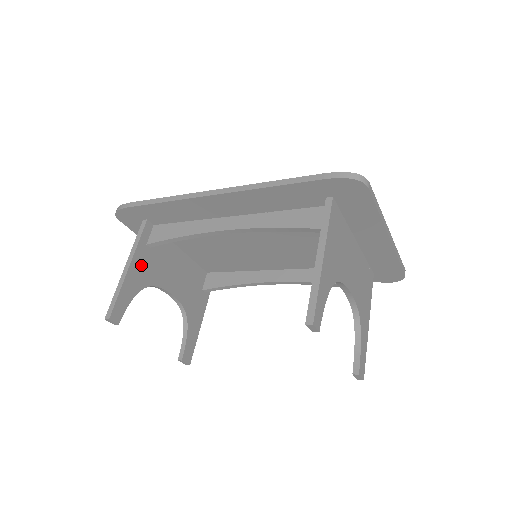
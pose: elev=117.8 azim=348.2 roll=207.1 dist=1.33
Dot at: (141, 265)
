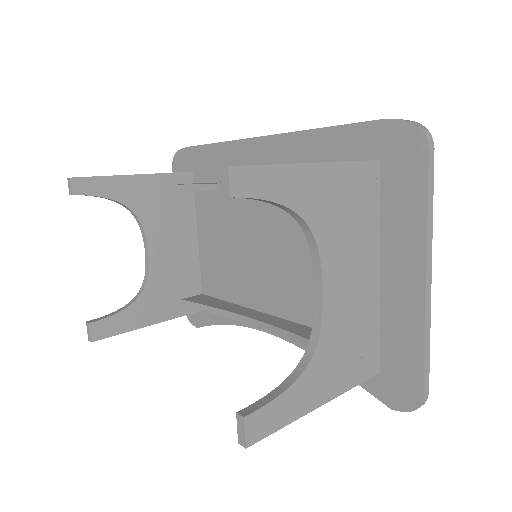
Dot at: (148, 190)
